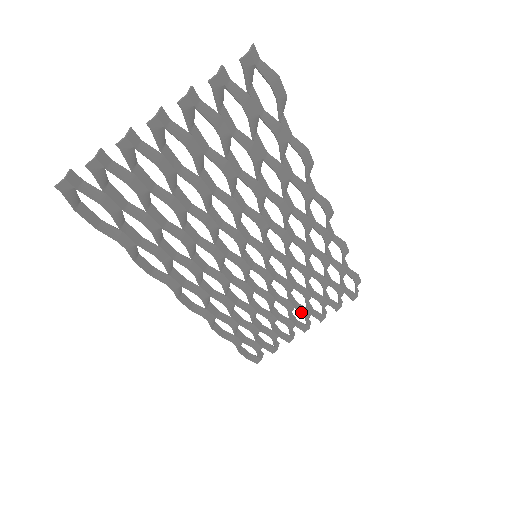
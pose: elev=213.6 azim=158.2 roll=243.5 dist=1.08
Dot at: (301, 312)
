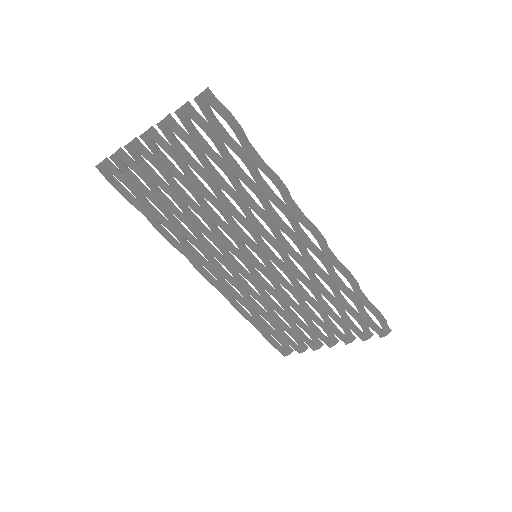
Dot at: (319, 325)
